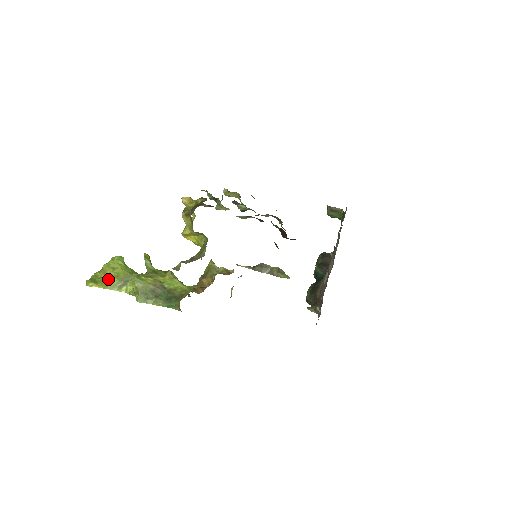
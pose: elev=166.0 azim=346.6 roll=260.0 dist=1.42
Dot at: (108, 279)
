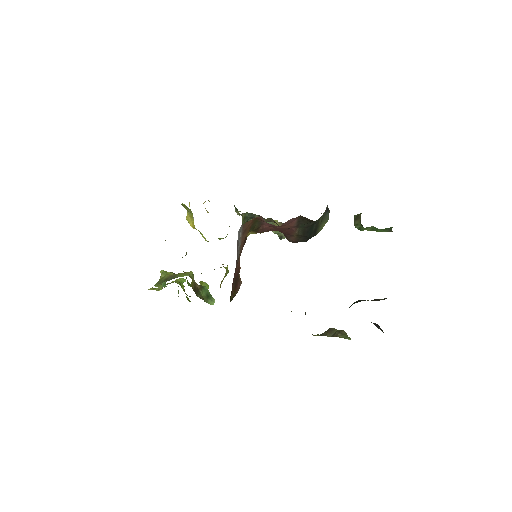
Dot at: occluded
